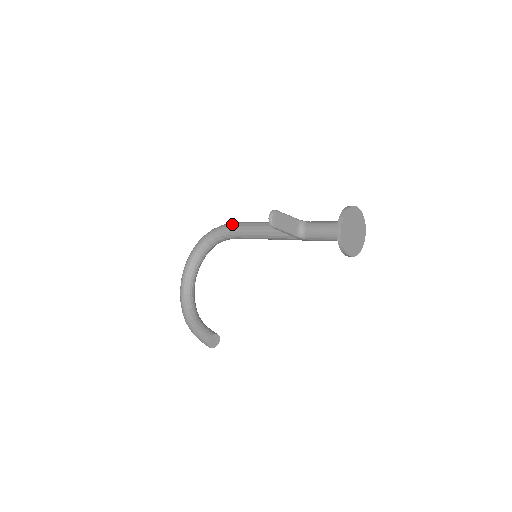
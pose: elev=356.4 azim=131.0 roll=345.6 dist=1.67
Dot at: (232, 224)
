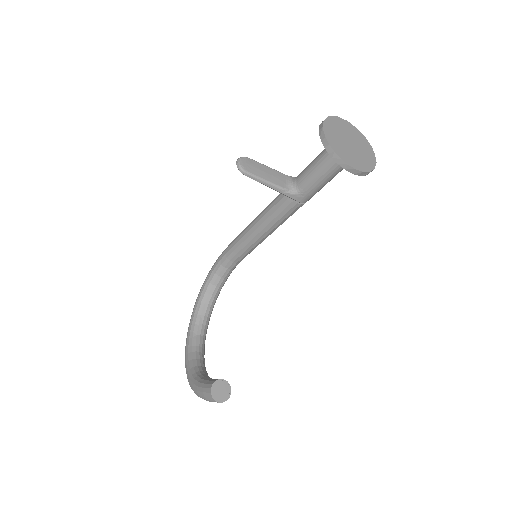
Dot at: (230, 243)
